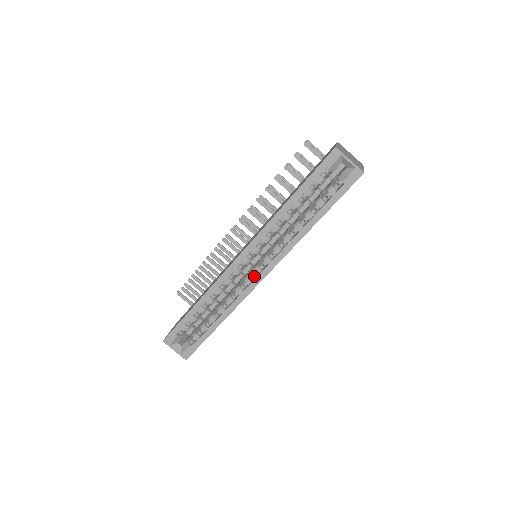
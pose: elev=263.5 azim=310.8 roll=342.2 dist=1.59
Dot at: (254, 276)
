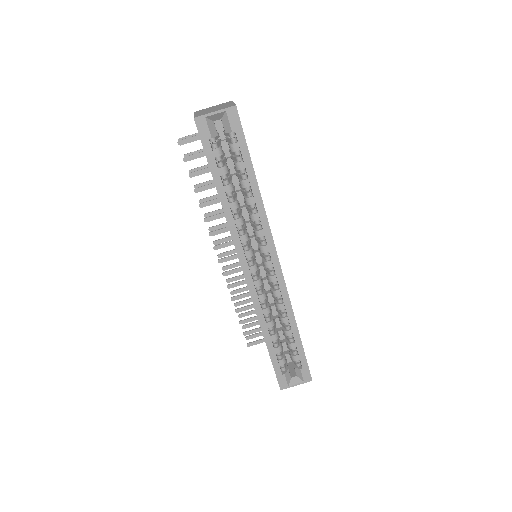
Dot at: (272, 271)
